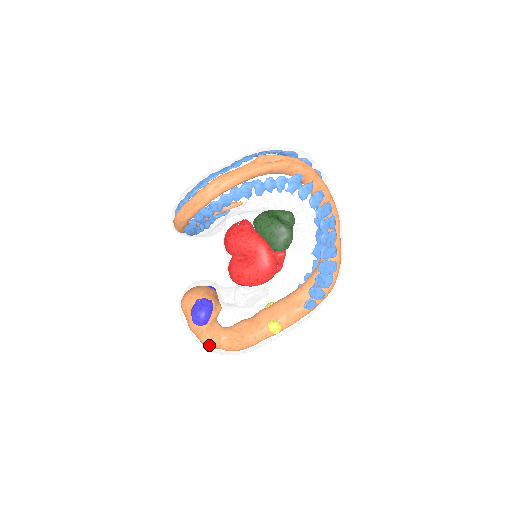
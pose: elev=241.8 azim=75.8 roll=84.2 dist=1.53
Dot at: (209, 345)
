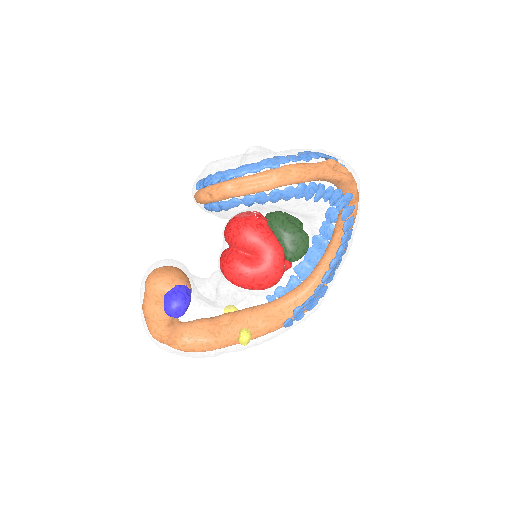
Dot at: (169, 341)
